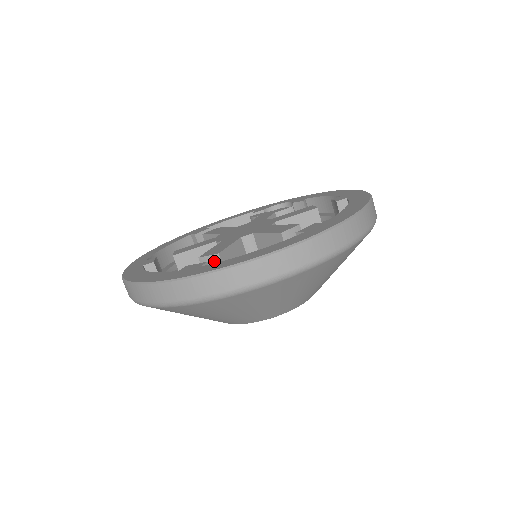
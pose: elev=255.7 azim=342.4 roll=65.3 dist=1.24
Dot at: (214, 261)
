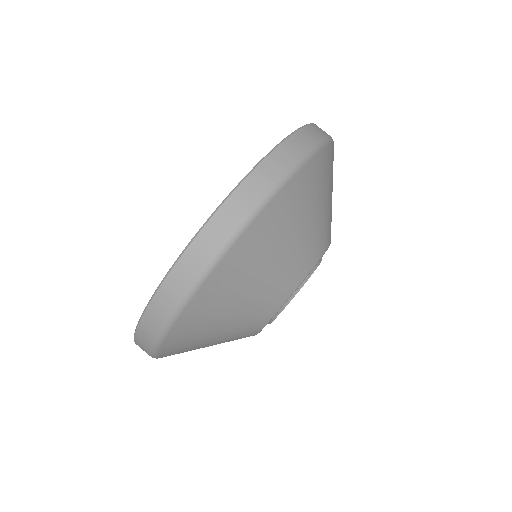
Dot at: occluded
